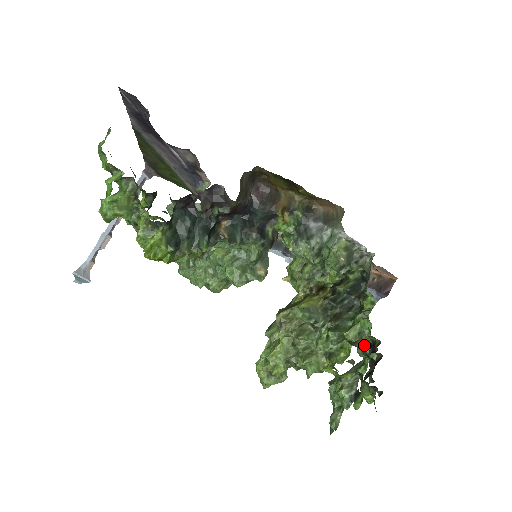
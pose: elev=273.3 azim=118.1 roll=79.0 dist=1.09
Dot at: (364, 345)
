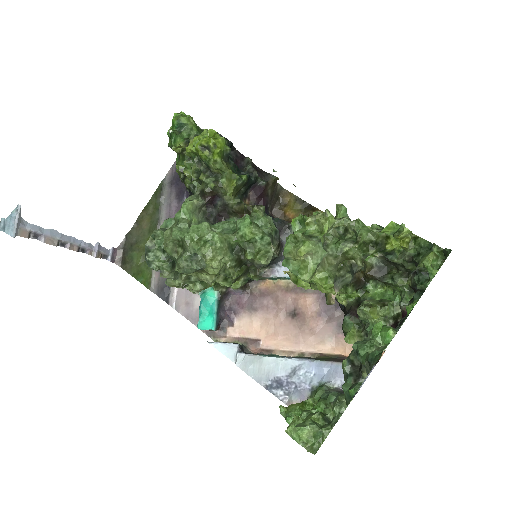
Dot at: occluded
